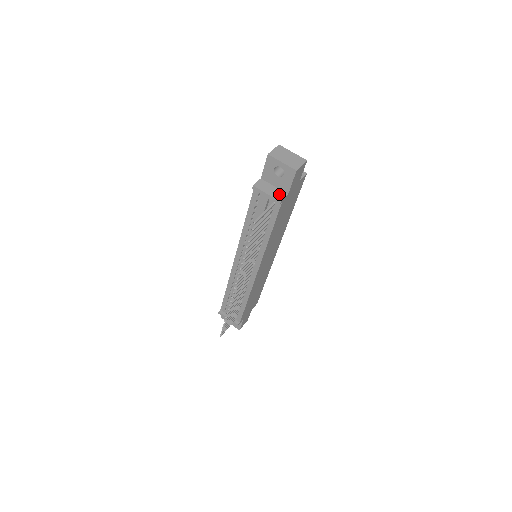
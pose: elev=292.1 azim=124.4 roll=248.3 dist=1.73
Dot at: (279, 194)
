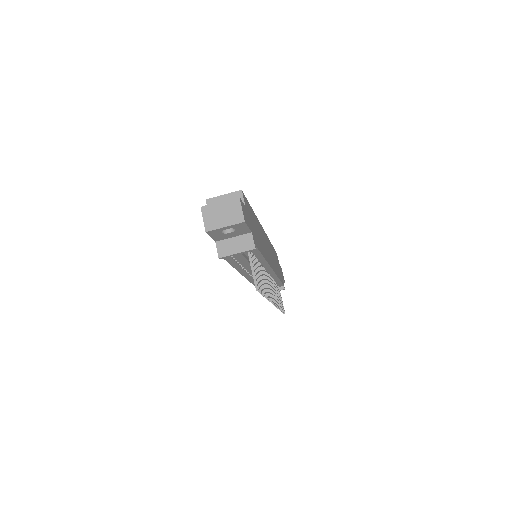
Dot at: (245, 241)
